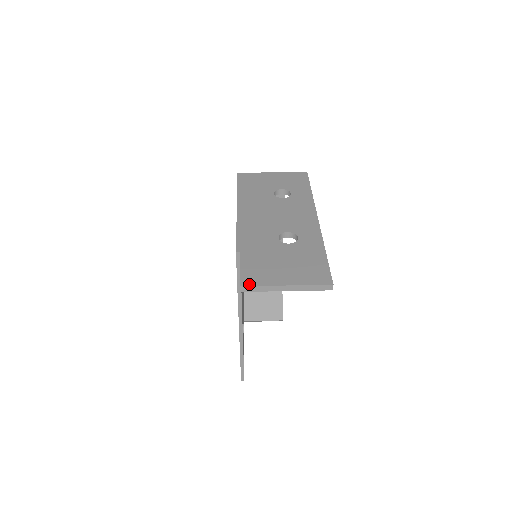
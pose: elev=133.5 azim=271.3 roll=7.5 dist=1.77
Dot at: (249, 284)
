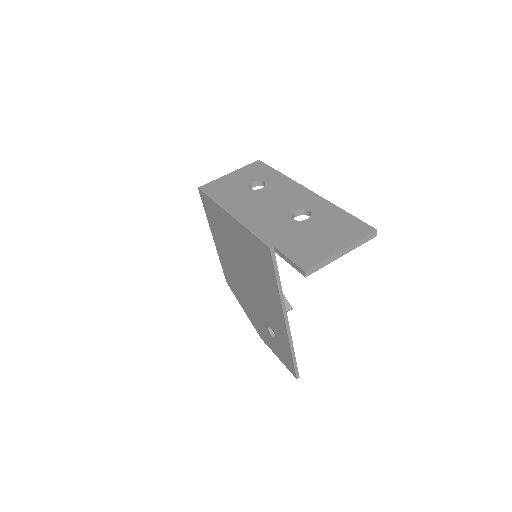
Dot at: (310, 266)
